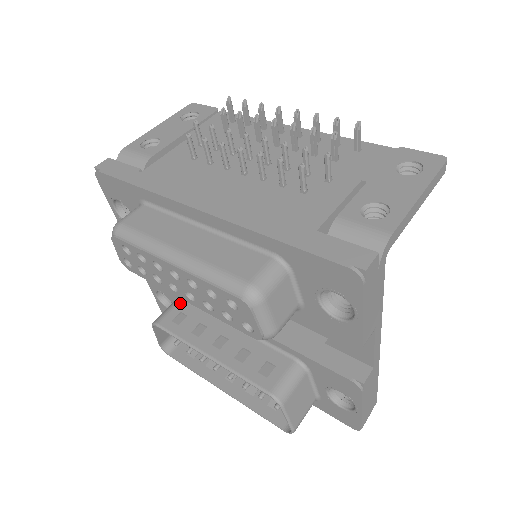
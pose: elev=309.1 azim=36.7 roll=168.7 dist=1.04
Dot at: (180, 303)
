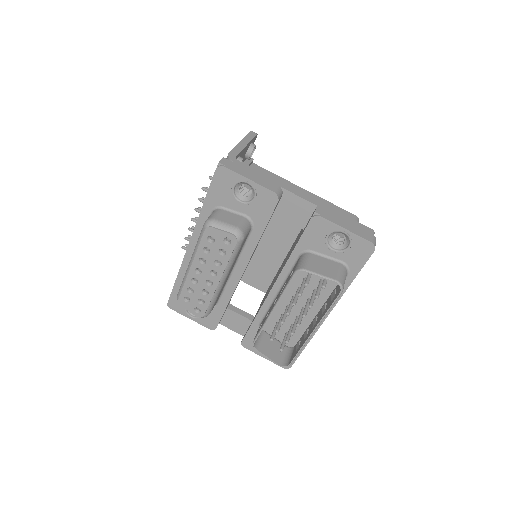
Dot at: occluded
